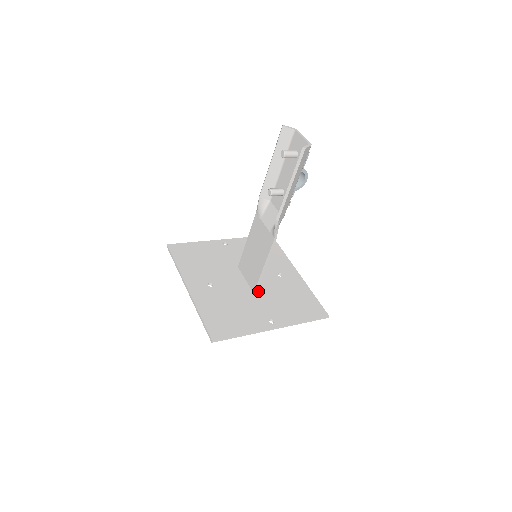
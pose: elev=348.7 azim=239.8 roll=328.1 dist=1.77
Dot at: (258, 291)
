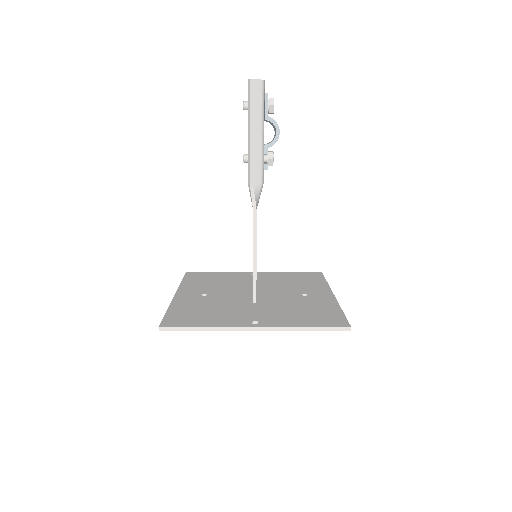
Dot at: (261, 302)
